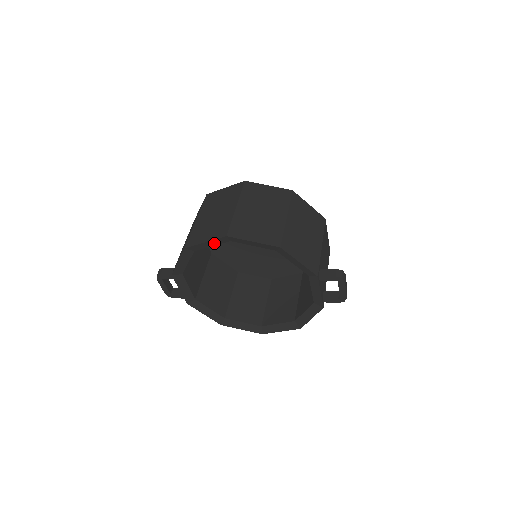
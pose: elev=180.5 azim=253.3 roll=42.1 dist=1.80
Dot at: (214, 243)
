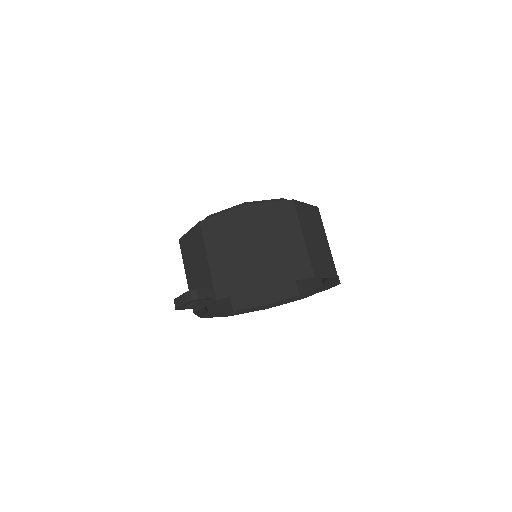
Dot at: occluded
